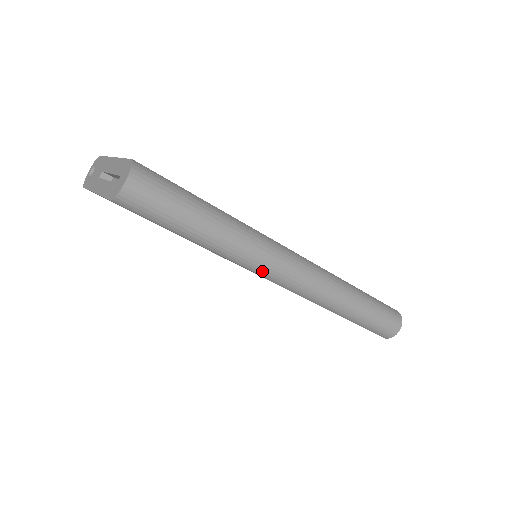
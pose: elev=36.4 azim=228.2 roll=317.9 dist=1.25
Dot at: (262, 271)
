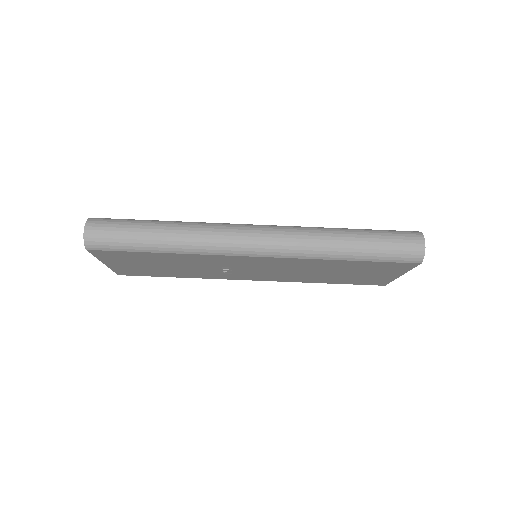
Dot at: (227, 249)
